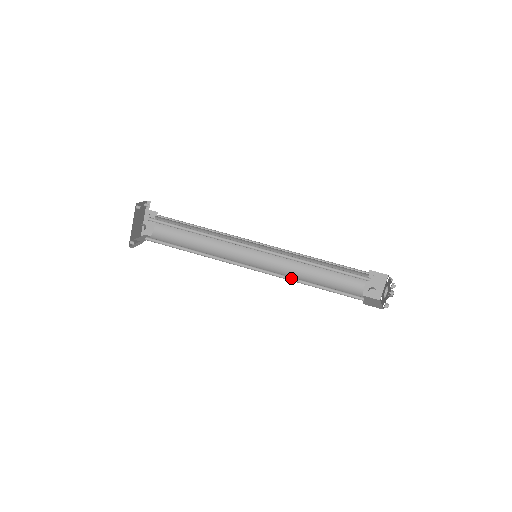
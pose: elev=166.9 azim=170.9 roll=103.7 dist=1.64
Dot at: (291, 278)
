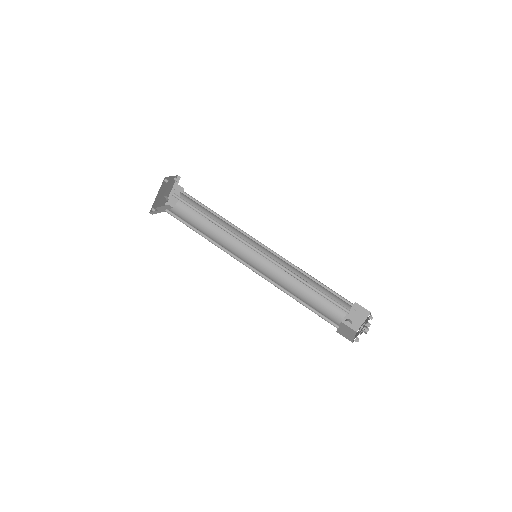
Dot at: (280, 286)
